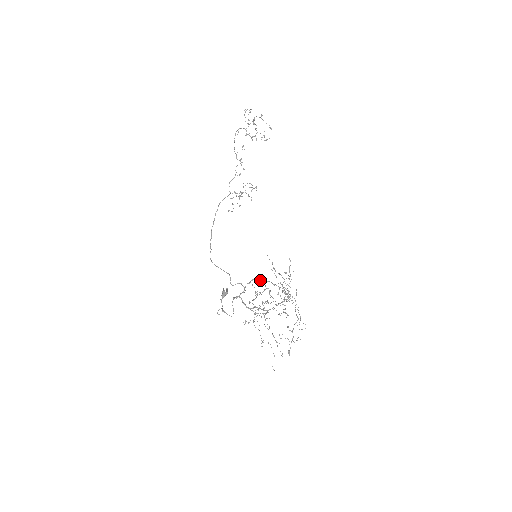
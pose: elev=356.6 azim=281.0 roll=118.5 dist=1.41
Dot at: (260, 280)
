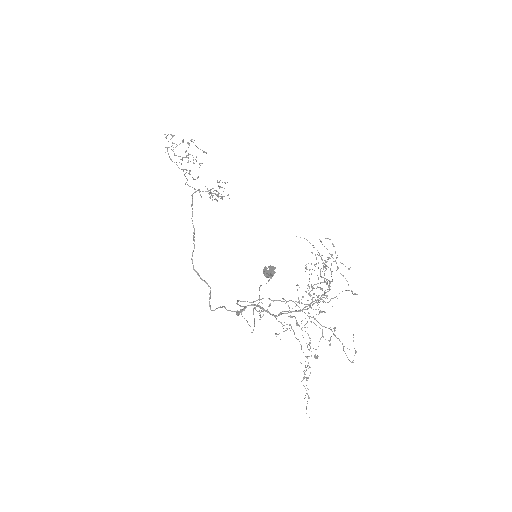
Dot at: (247, 301)
